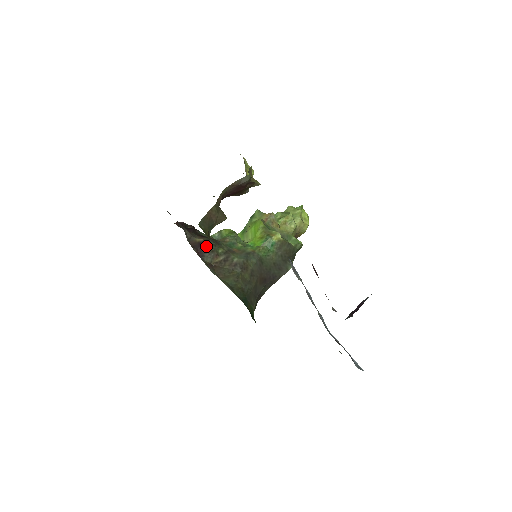
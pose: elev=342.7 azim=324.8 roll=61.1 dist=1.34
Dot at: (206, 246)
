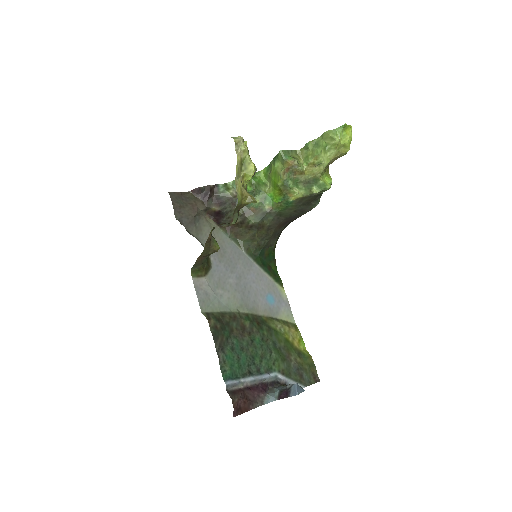
Dot at: (222, 215)
